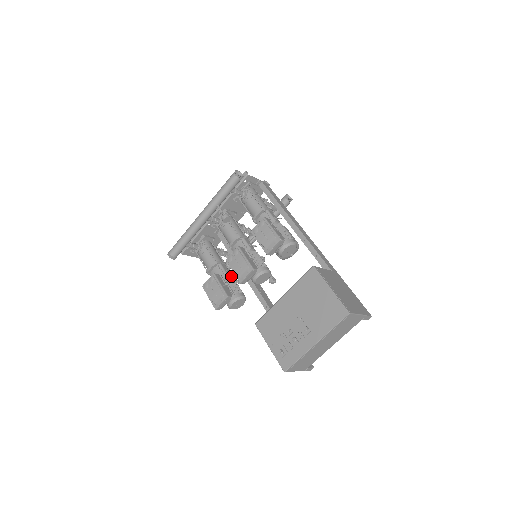
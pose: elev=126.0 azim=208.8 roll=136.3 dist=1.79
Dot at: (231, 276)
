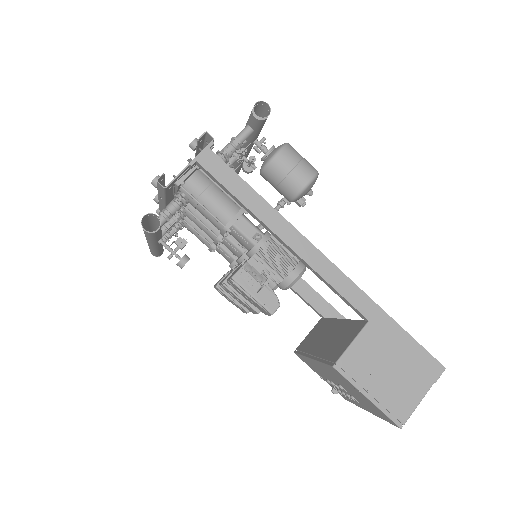
Dot at: occluded
